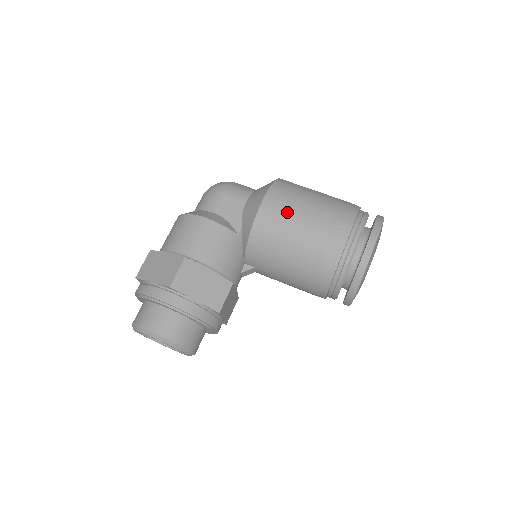
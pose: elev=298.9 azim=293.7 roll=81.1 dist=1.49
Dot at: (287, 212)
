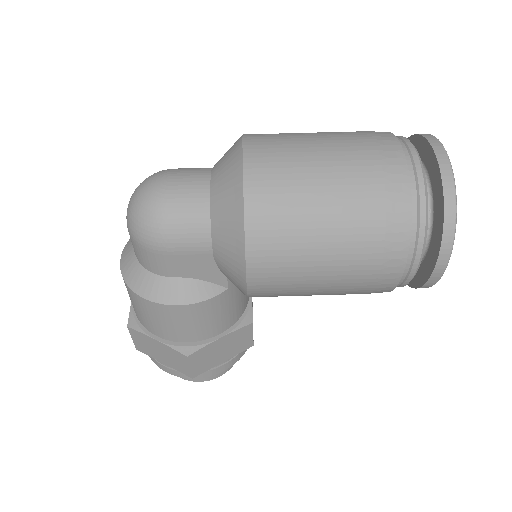
Dot at: (294, 278)
